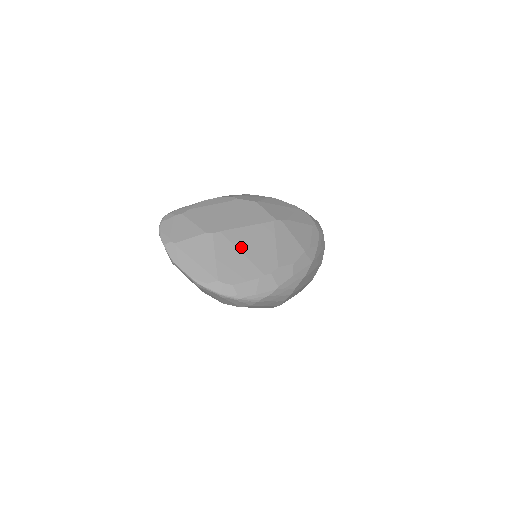
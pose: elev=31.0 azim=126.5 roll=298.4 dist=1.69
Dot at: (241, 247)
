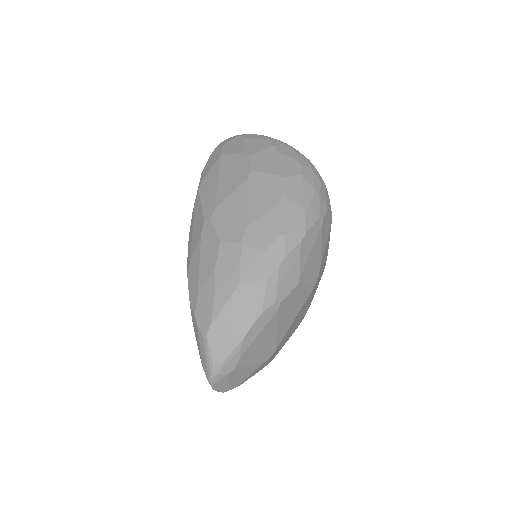
Dot at: (288, 336)
